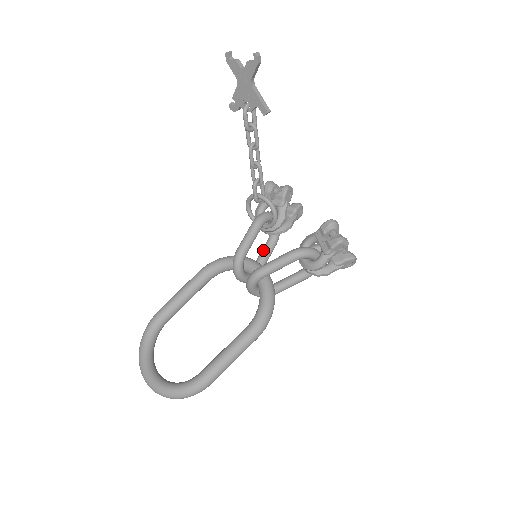
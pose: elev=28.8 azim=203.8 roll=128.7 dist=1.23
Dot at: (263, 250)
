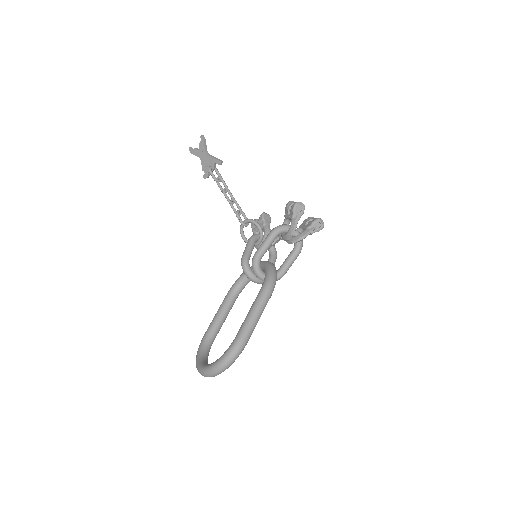
Dot at: occluded
